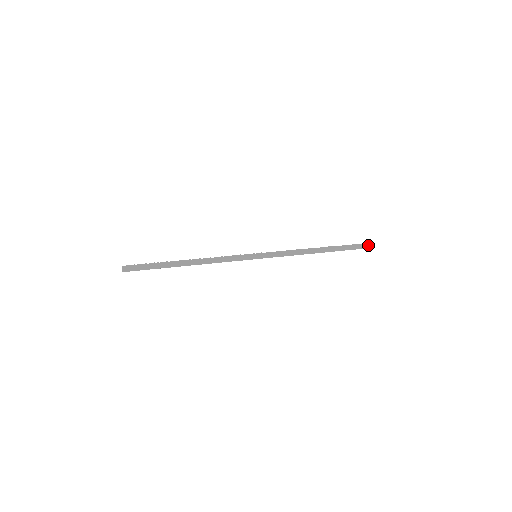
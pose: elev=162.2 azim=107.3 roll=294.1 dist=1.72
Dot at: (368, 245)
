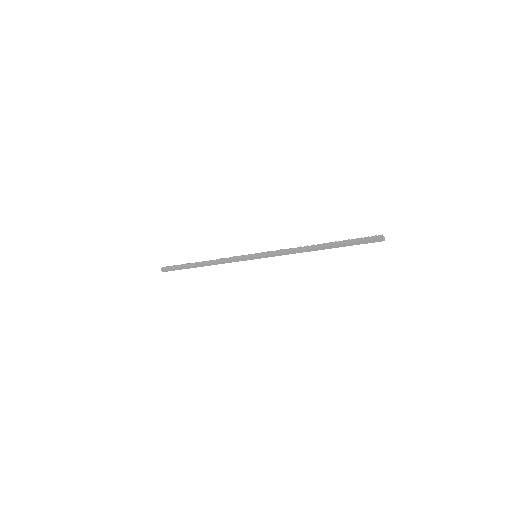
Dot at: (379, 239)
